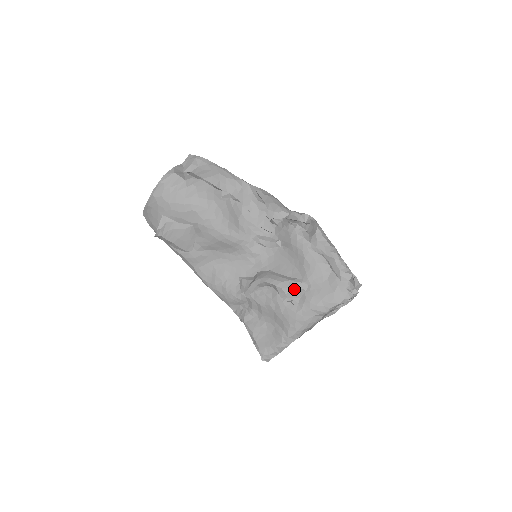
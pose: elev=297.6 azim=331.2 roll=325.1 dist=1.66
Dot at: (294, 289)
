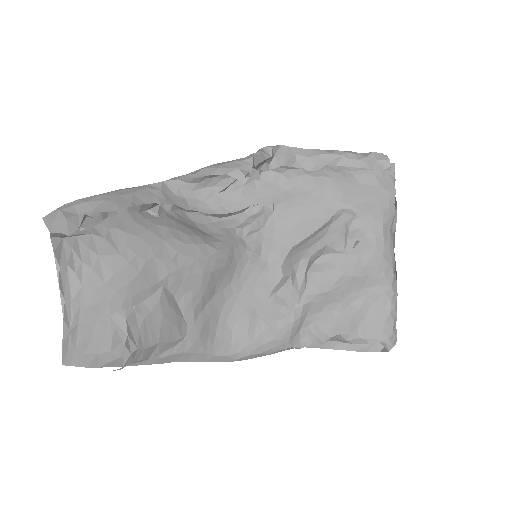
Dot at: (345, 227)
